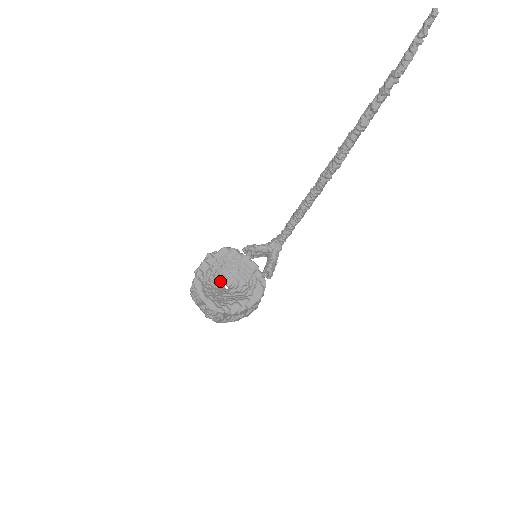
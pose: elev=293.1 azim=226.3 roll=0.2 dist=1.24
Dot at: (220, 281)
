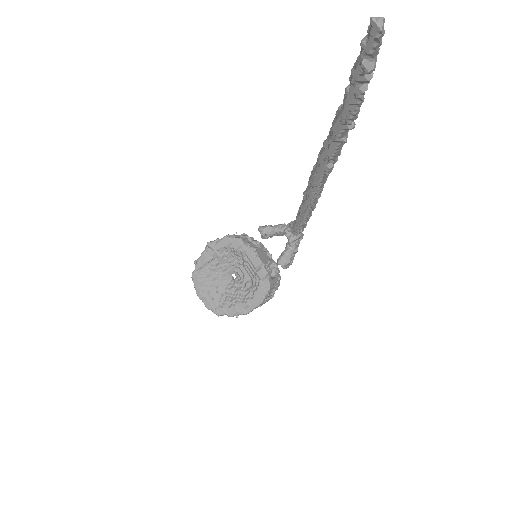
Dot at: (224, 272)
